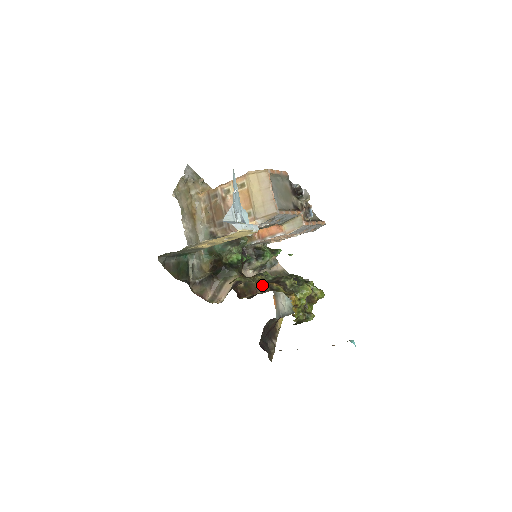
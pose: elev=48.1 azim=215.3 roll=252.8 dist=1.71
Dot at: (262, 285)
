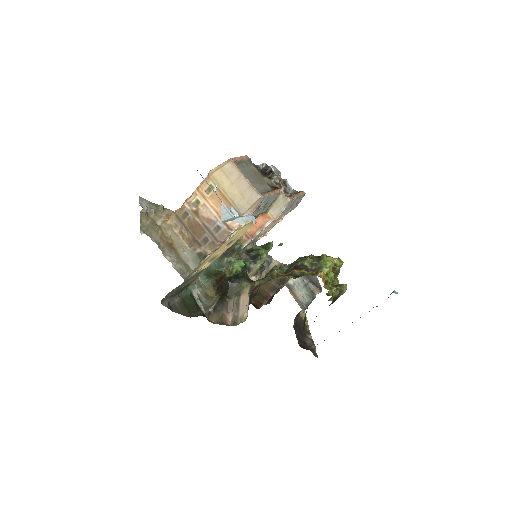
Dot at: (285, 277)
